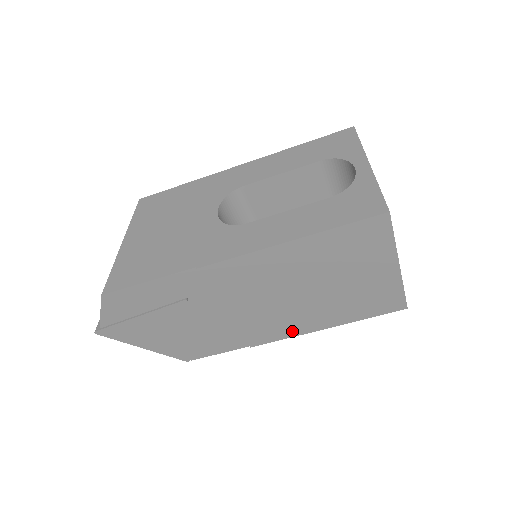
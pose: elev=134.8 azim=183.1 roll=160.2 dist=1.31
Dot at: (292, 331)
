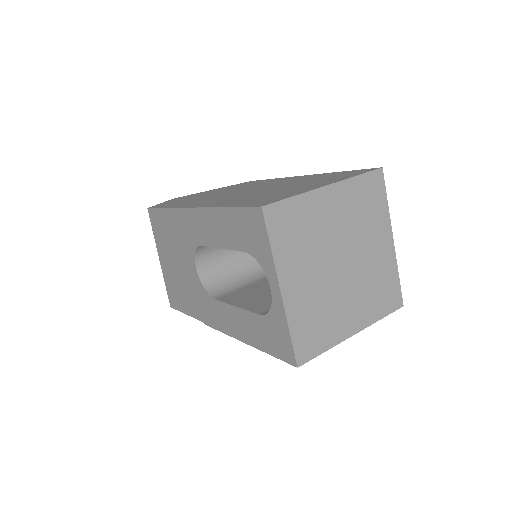
Dot at: occluded
